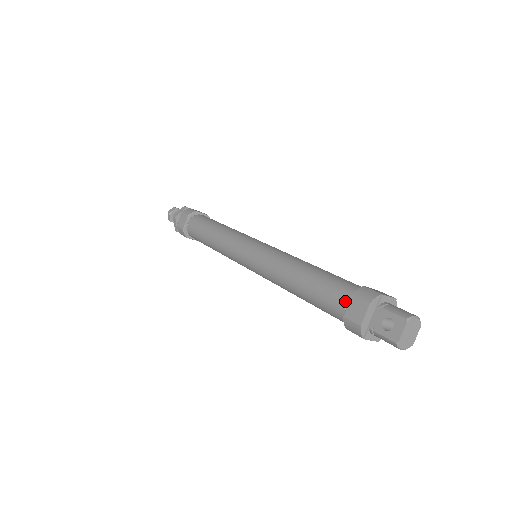
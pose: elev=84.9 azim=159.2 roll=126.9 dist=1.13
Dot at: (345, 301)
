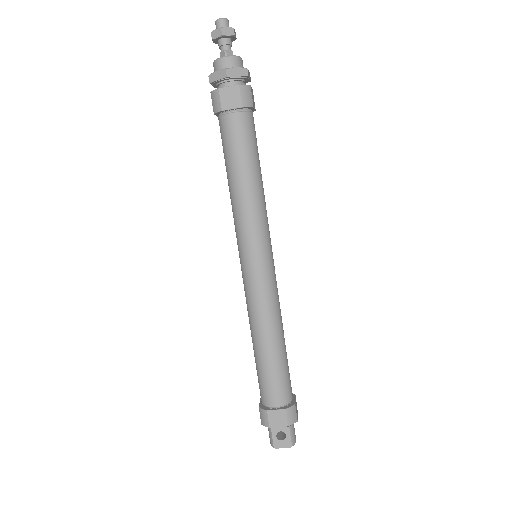
Dot at: (278, 404)
